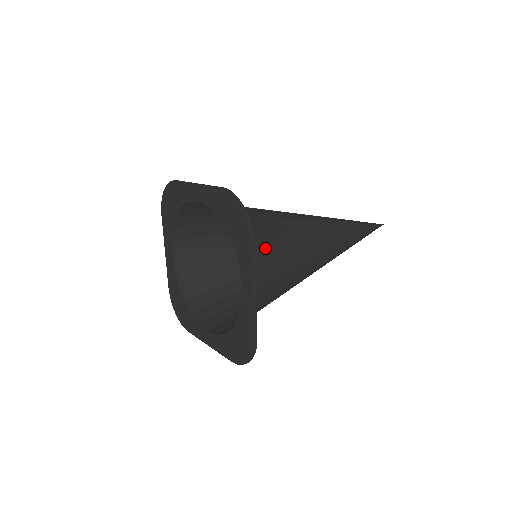
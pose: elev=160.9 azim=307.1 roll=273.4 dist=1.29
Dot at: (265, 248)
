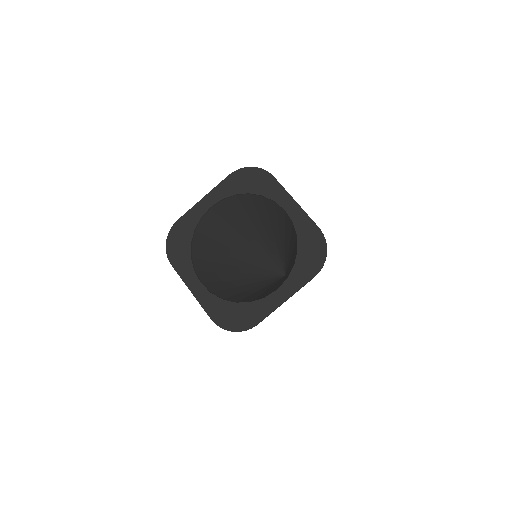
Dot at: occluded
